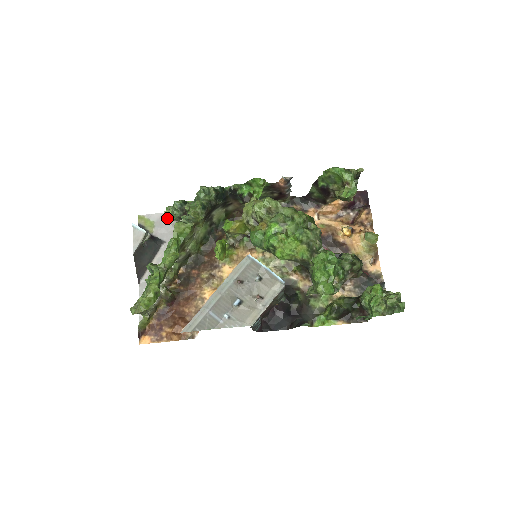
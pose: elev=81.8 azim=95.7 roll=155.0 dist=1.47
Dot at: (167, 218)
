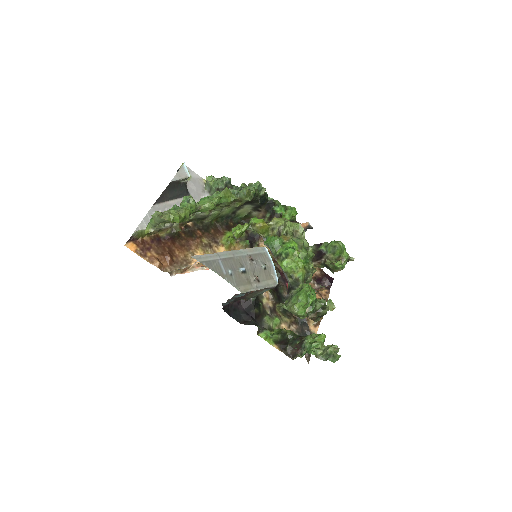
Dot at: (202, 183)
